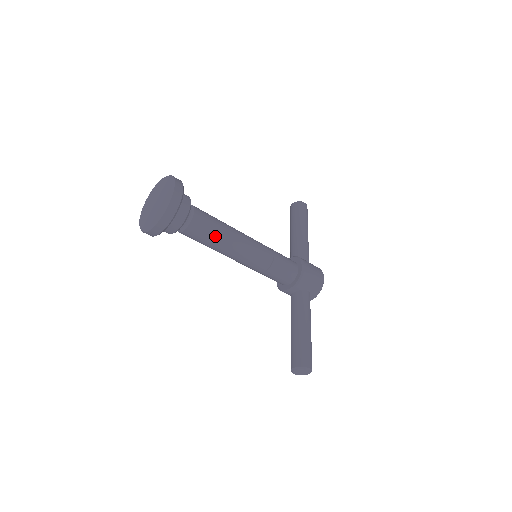
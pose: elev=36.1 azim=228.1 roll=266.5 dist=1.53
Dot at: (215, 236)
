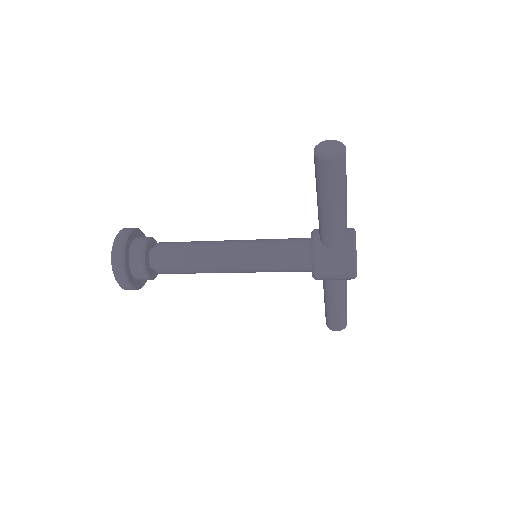
Dot at: (191, 273)
